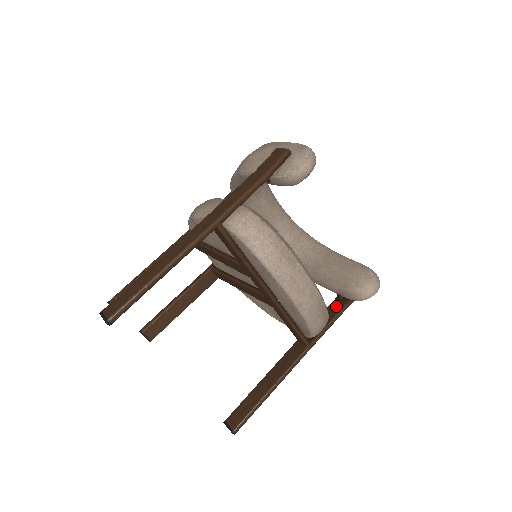
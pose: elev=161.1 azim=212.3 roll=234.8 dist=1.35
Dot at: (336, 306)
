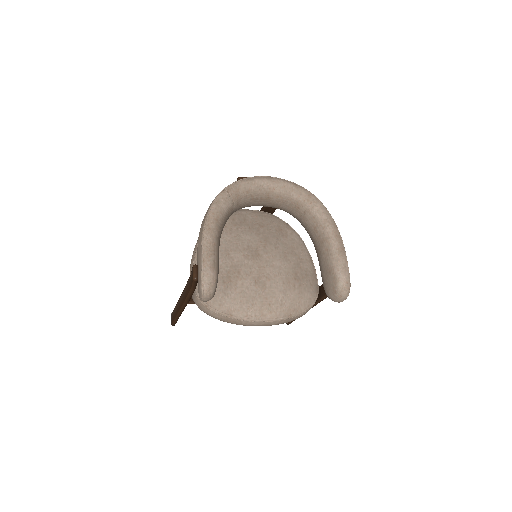
Dot at: occluded
